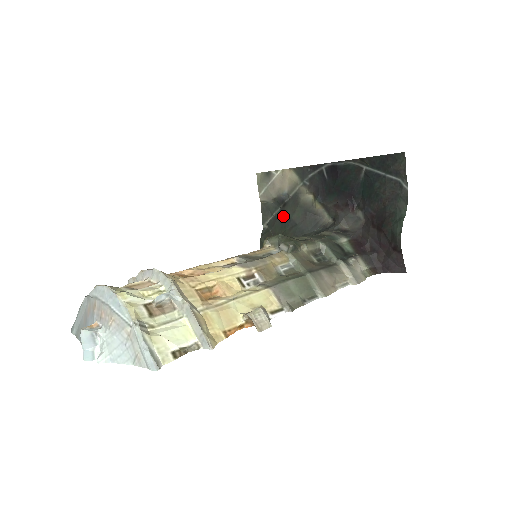
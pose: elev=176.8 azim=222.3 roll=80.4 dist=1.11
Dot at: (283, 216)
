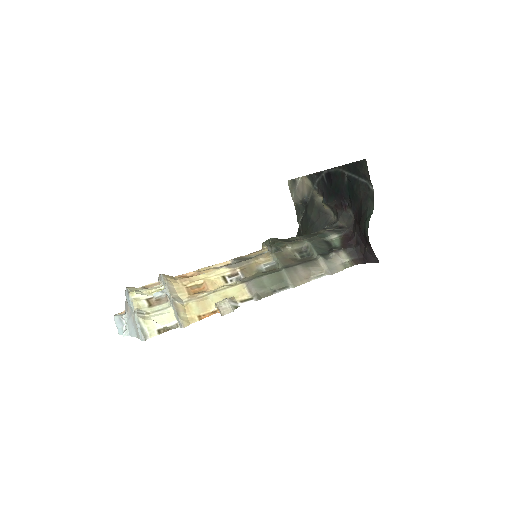
Dot at: (306, 216)
